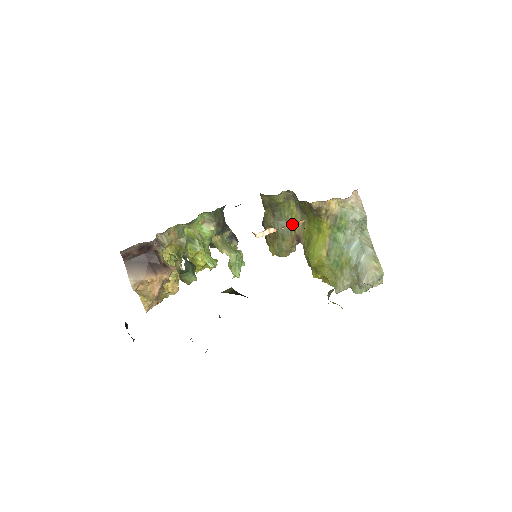
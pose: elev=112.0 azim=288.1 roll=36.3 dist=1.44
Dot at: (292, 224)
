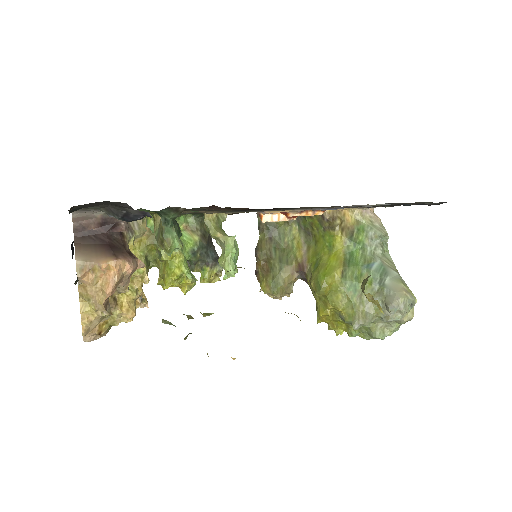
Dot at: (307, 213)
